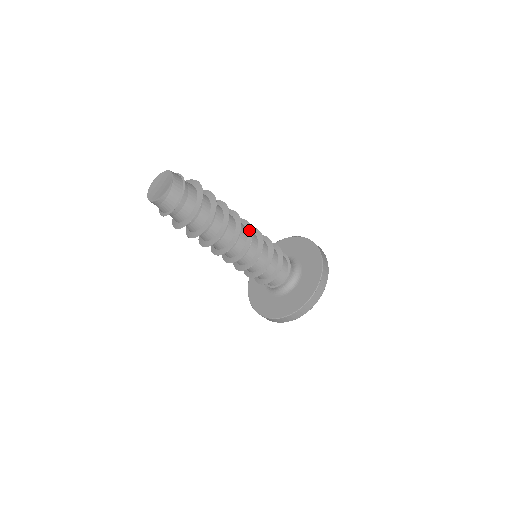
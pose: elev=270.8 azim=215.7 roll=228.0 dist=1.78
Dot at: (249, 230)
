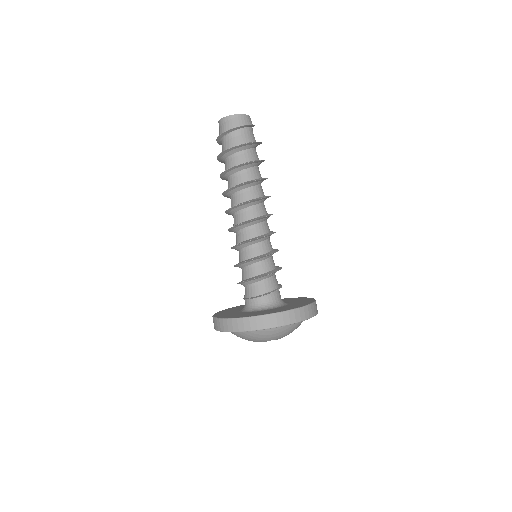
Dot at: (268, 215)
